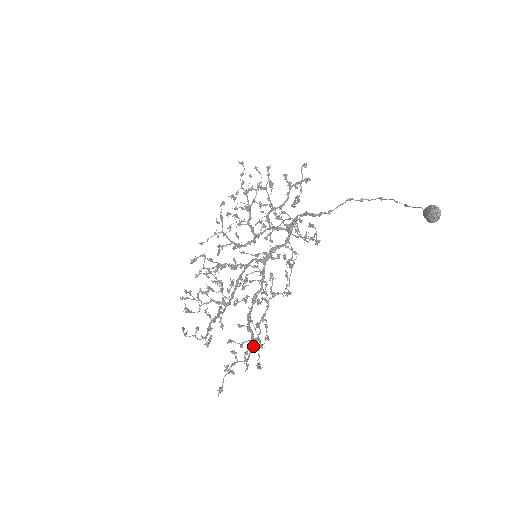
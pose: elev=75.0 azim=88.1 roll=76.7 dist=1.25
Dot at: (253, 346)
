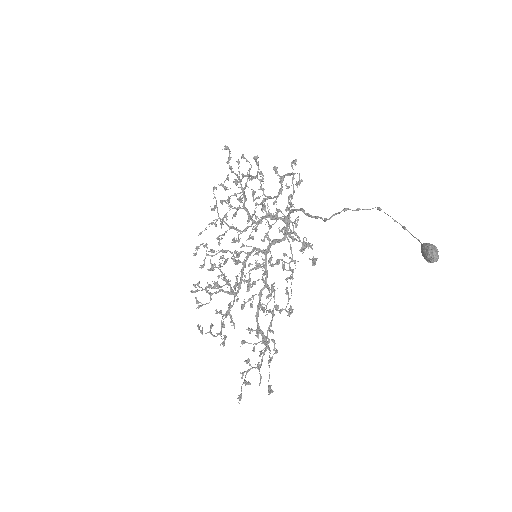
Dot at: (264, 351)
